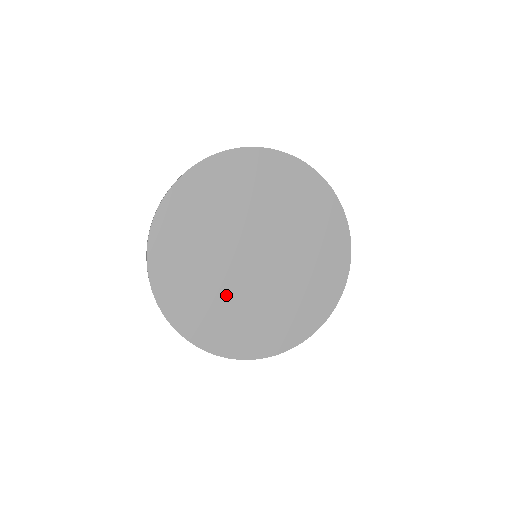
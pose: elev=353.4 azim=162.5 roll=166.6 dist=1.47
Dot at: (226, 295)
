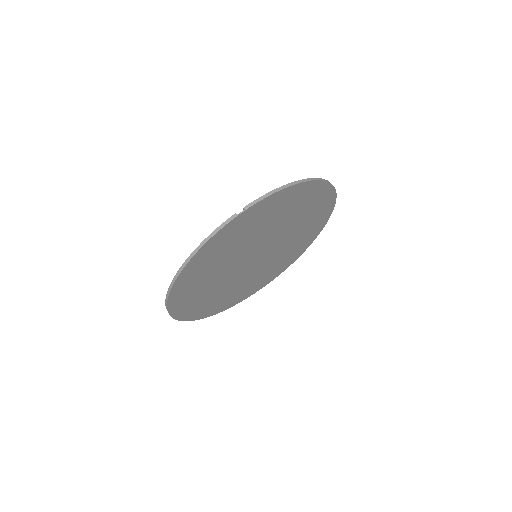
Dot at: (257, 275)
